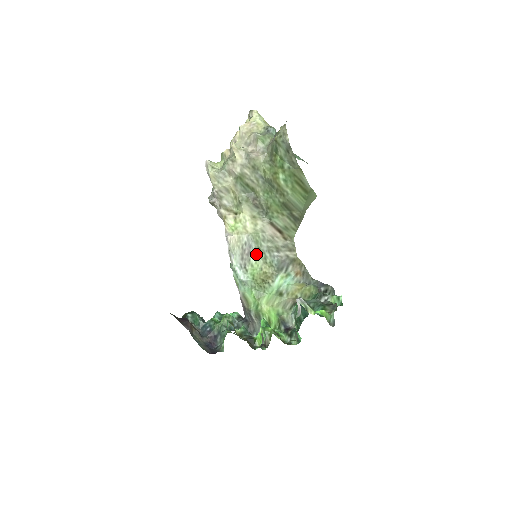
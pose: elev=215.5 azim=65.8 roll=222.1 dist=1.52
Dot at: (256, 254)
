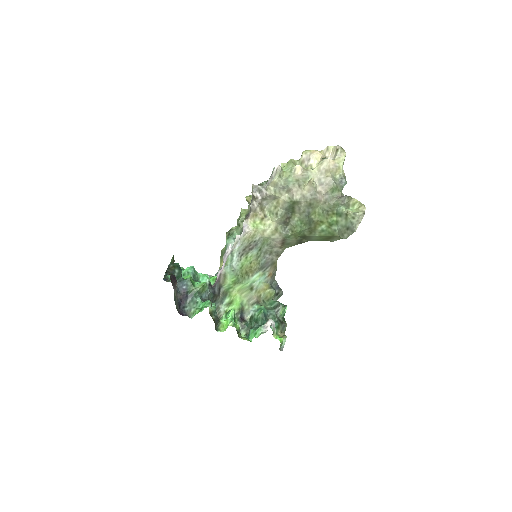
Dot at: (256, 251)
